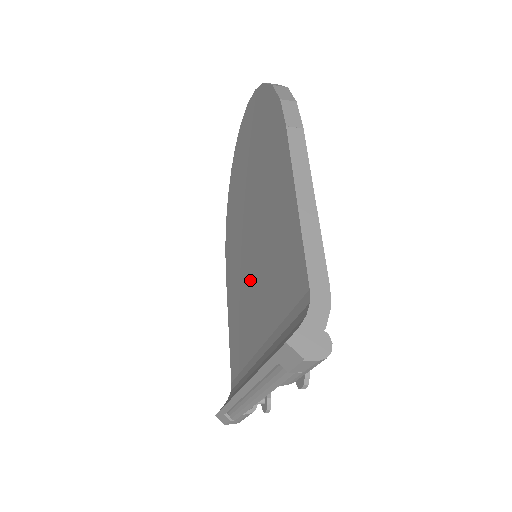
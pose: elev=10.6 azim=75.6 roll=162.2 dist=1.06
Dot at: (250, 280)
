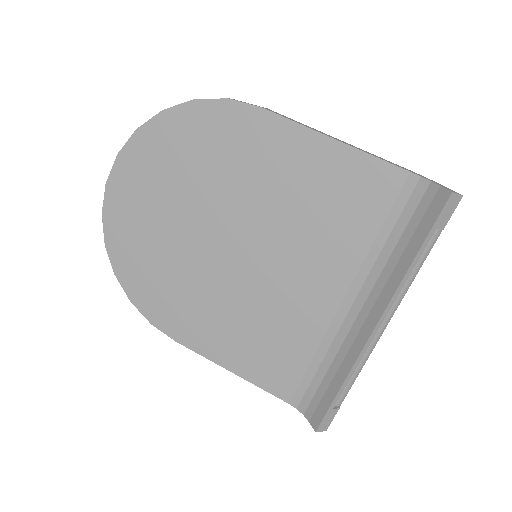
Dot at: (269, 277)
